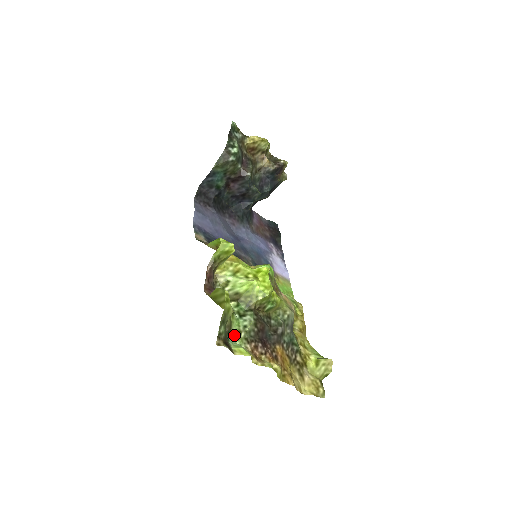
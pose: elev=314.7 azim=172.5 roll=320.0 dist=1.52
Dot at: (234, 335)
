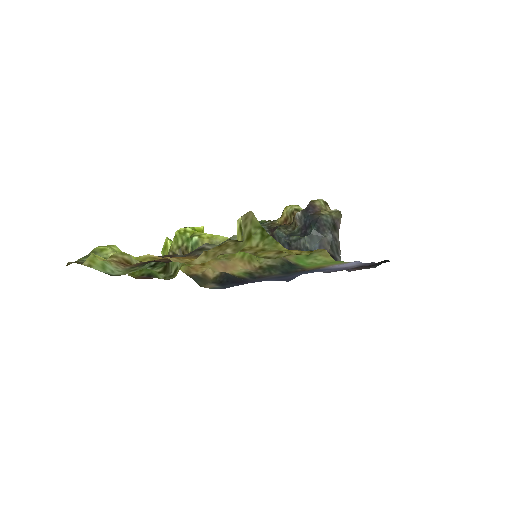
Dot at: (125, 274)
